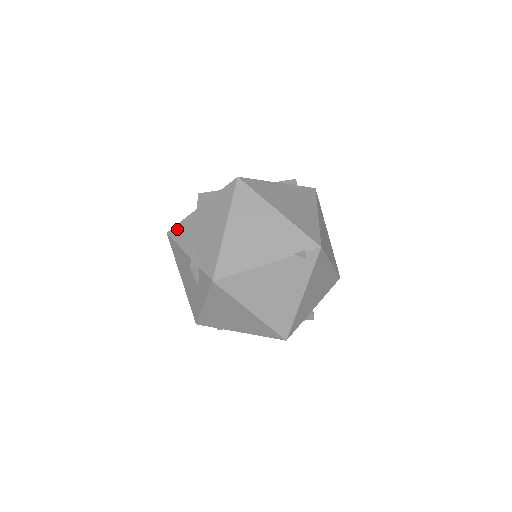
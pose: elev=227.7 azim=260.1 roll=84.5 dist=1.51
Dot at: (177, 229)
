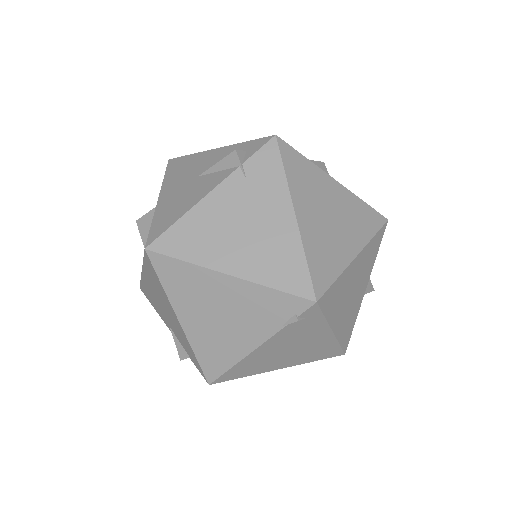
Dot at: (143, 290)
